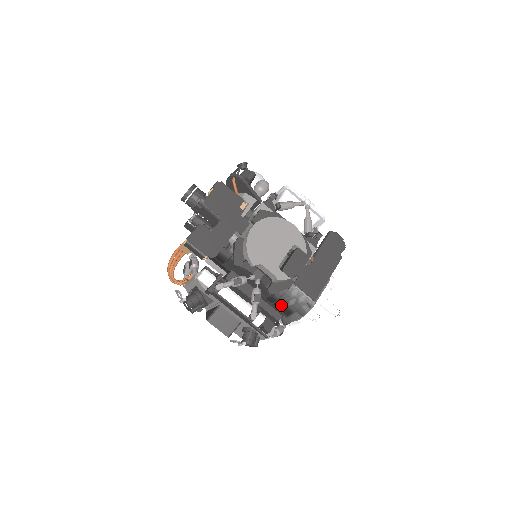
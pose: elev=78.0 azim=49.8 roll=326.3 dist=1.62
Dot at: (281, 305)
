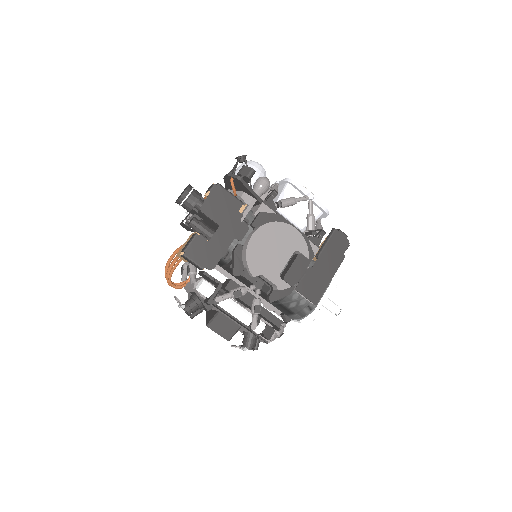
Dot at: (281, 306)
